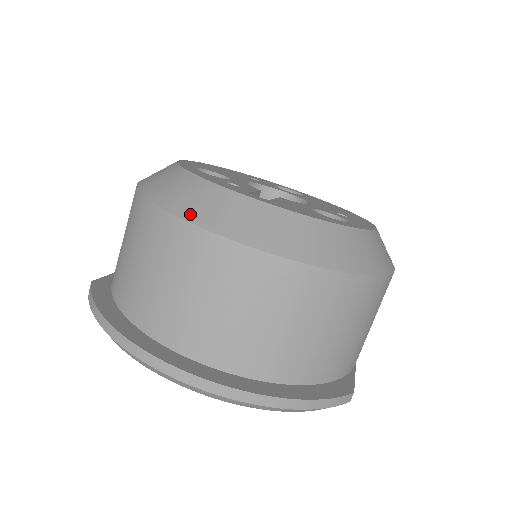
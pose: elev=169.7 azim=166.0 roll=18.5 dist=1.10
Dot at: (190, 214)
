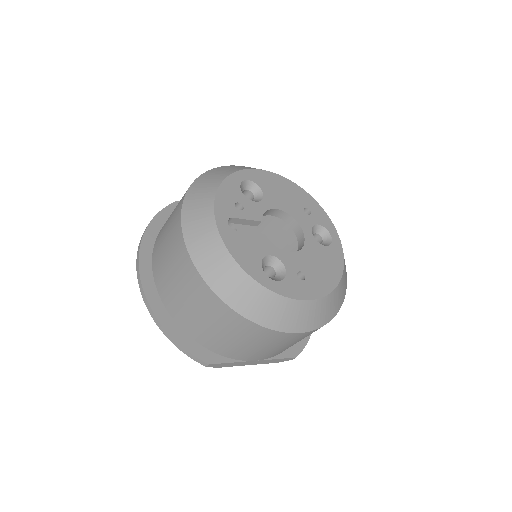
Dot at: (187, 206)
